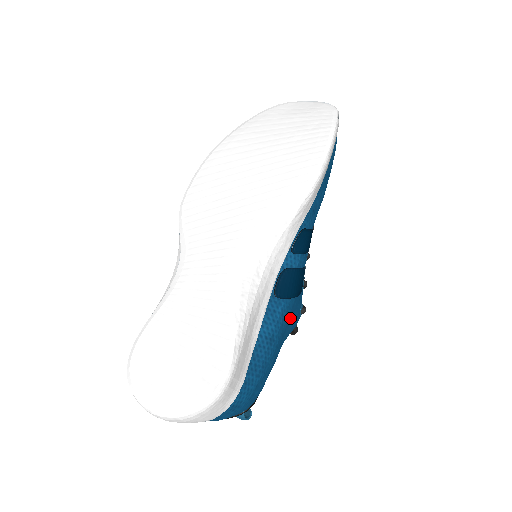
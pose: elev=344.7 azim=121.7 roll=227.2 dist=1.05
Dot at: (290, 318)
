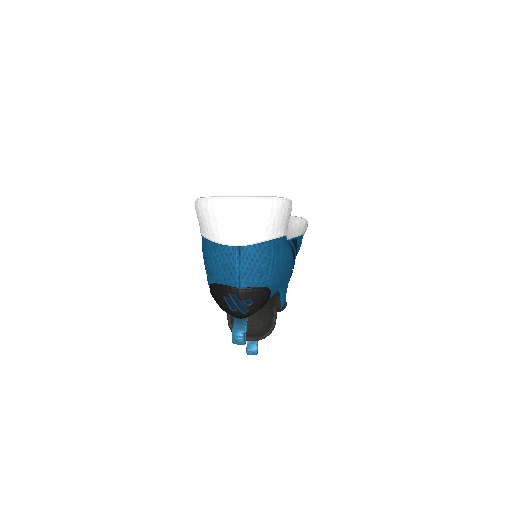
Dot at: (290, 273)
